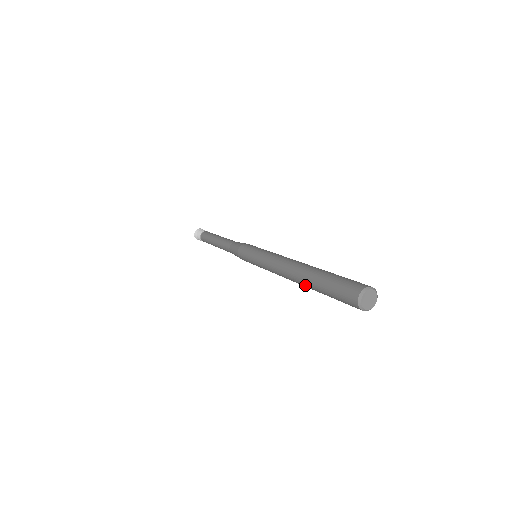
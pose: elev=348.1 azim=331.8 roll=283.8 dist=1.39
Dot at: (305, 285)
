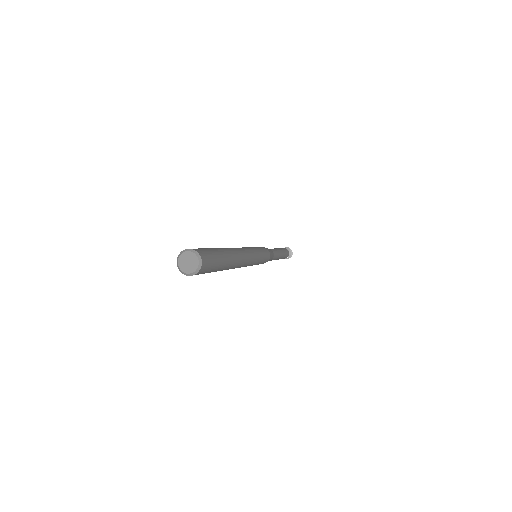
Dot at: occluded
